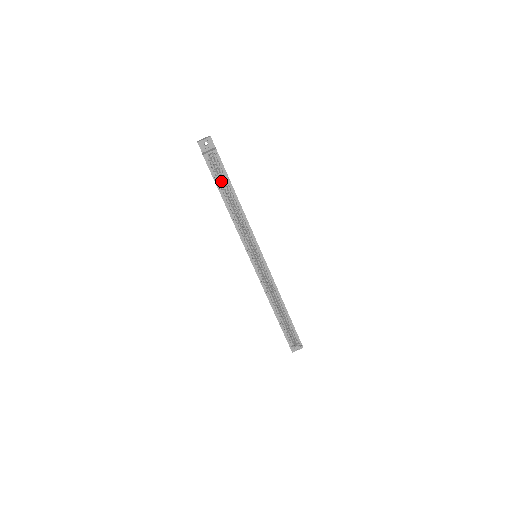
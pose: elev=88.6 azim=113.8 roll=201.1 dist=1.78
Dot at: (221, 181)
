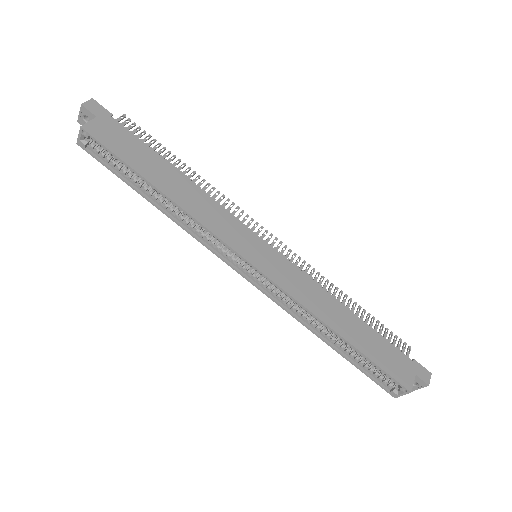
Dot at: occluded
